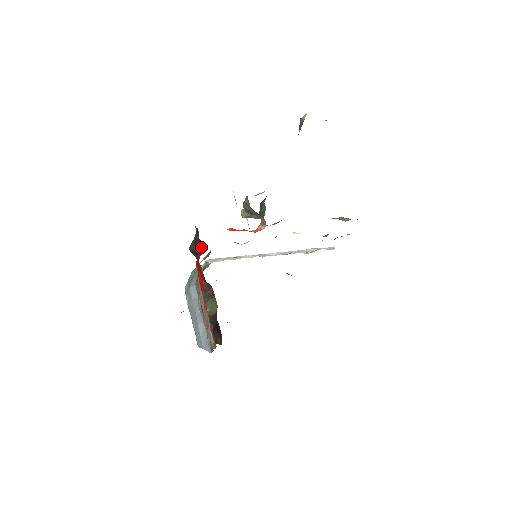
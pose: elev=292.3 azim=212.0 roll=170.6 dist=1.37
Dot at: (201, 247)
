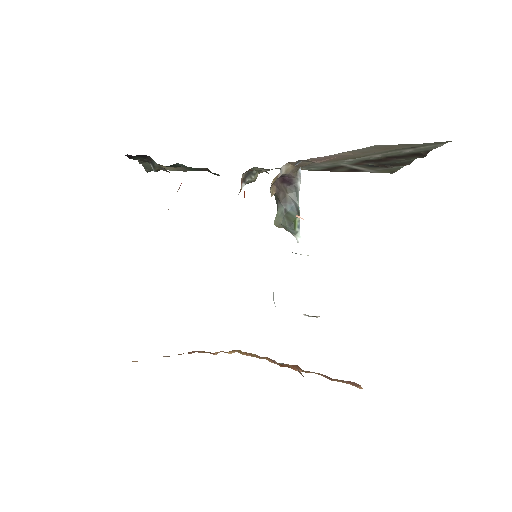
Dot at: occluded
